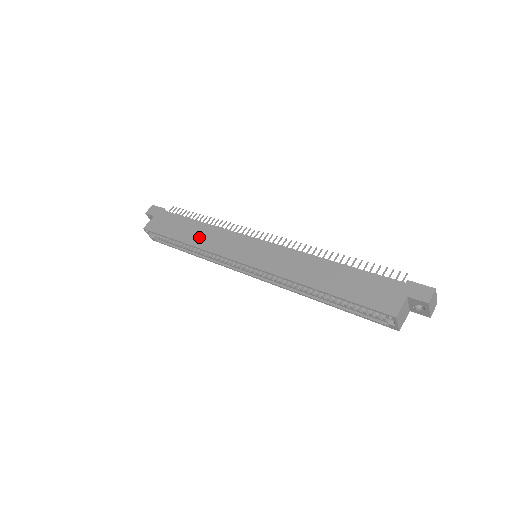
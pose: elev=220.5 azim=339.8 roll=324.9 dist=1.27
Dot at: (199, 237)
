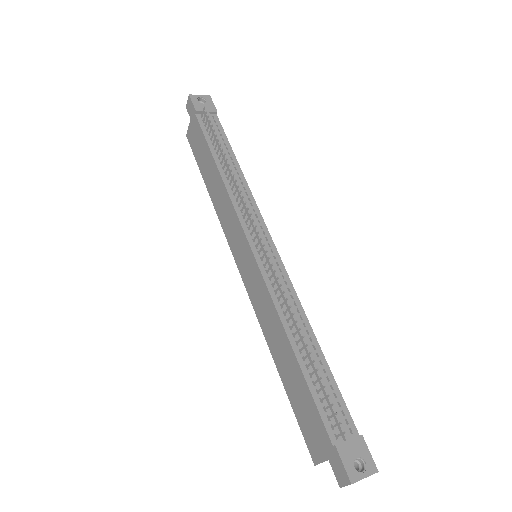
Dot at: (215, 193)
